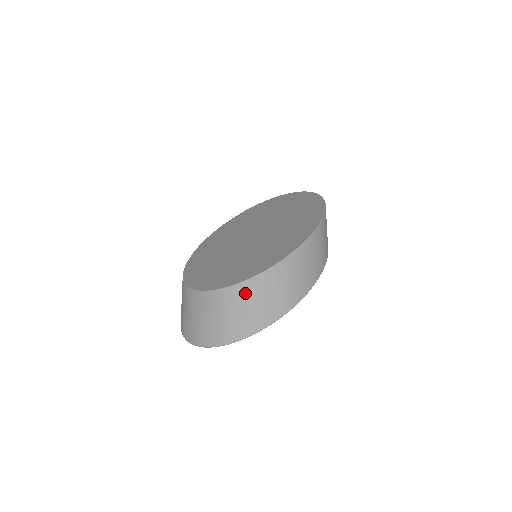
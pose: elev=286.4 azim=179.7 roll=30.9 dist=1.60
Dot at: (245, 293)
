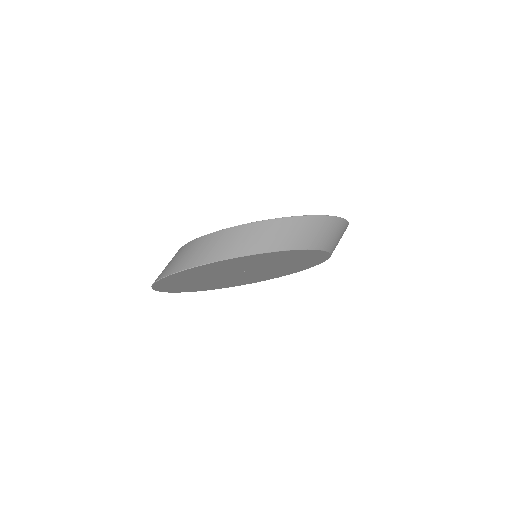
Dot at: (185, 249)
